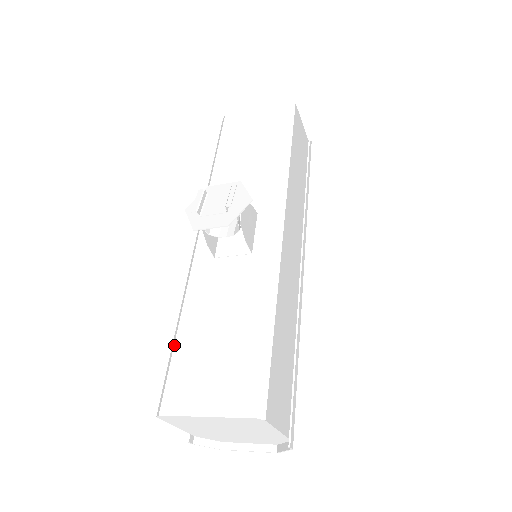
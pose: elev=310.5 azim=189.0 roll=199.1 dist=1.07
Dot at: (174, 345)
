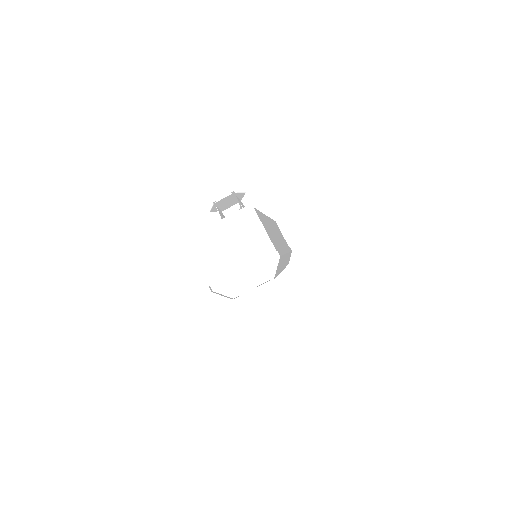
Dot at: occluded
